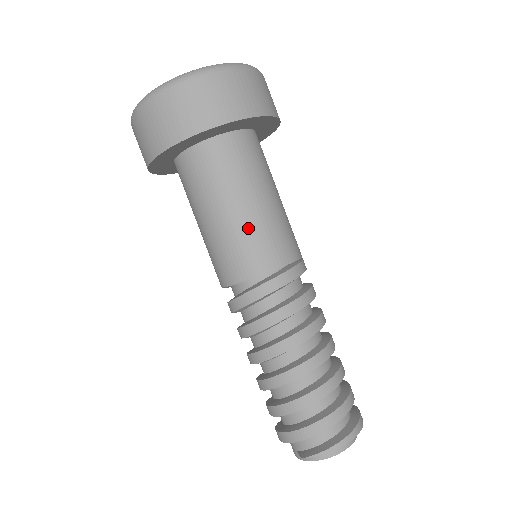
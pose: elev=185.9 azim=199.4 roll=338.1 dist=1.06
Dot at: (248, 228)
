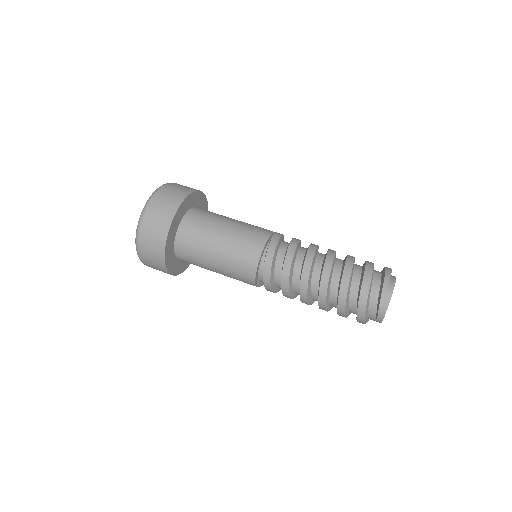
Dot at: (232, 247)
